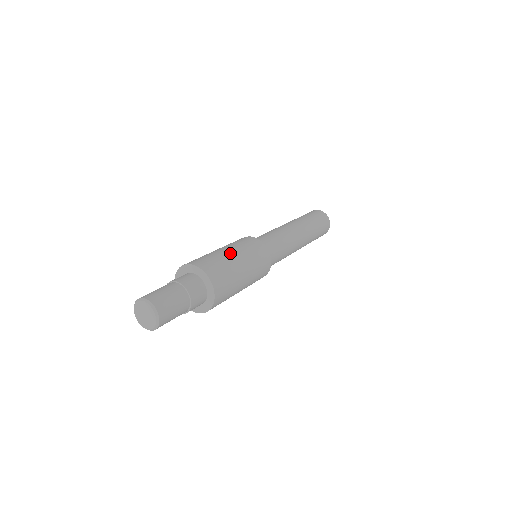
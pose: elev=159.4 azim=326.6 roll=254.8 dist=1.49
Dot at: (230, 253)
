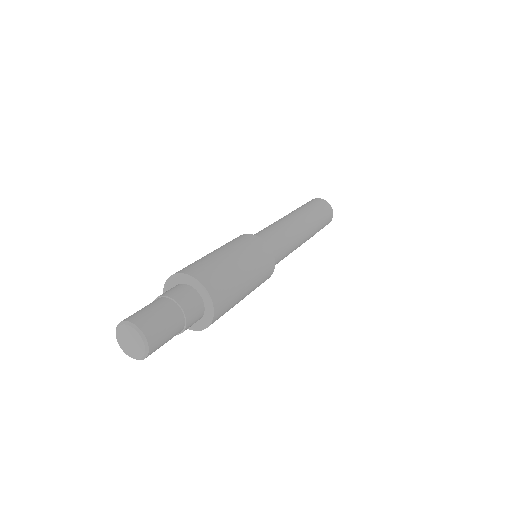
Dot at: (208, 254)
